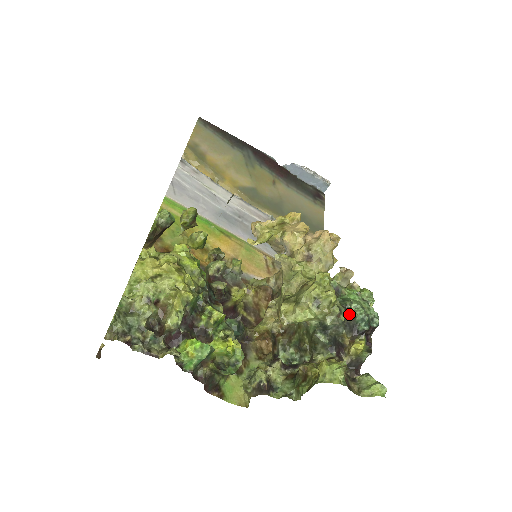
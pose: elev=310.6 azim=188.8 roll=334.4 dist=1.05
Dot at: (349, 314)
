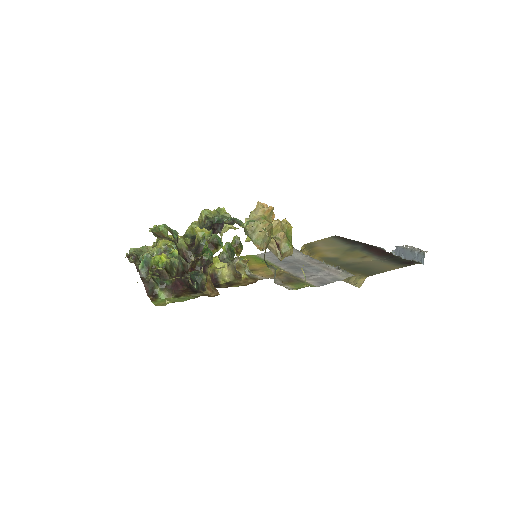
Dot at: occluded
